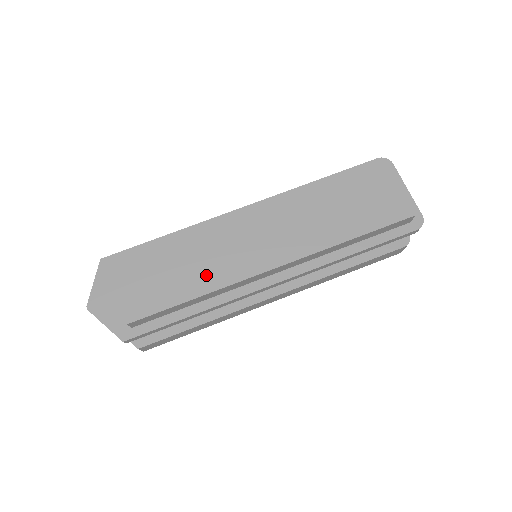
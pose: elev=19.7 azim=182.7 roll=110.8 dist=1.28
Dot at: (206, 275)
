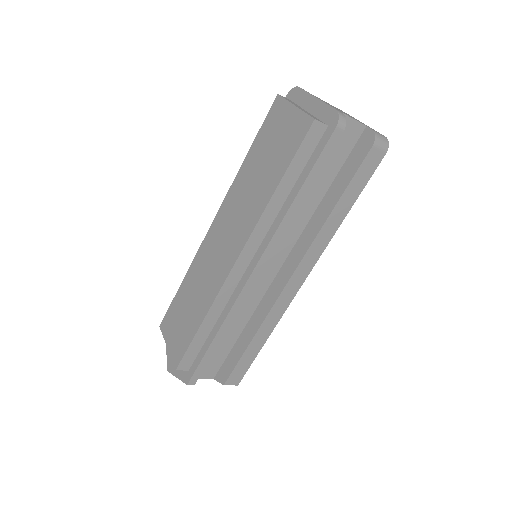
Dot at: (202, 300)
